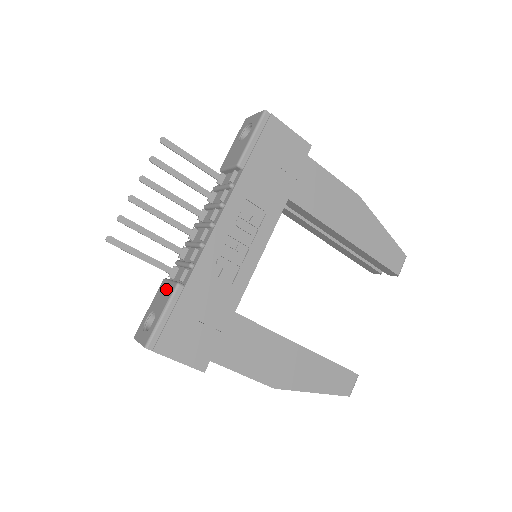
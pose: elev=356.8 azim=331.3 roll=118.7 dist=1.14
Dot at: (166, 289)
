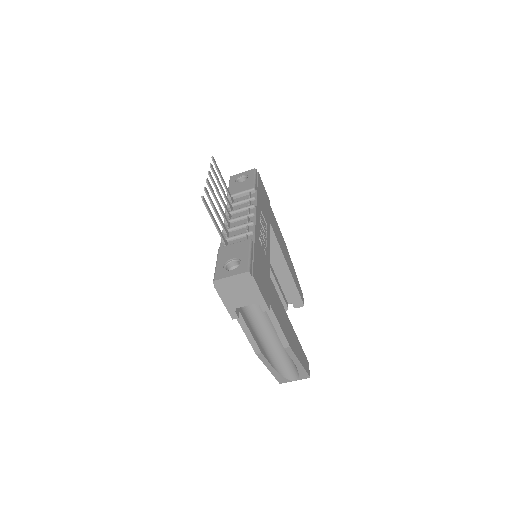
Dot at: (236, 246)
